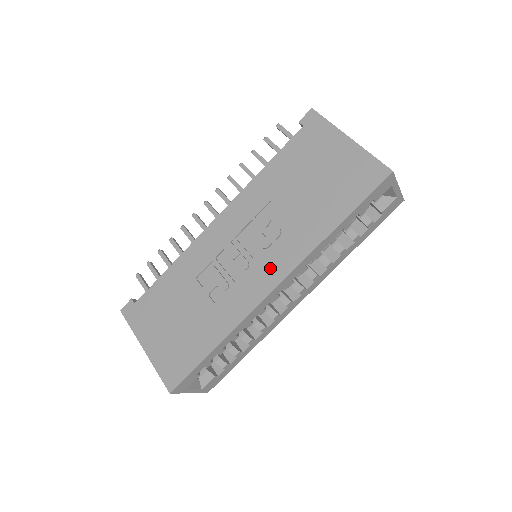
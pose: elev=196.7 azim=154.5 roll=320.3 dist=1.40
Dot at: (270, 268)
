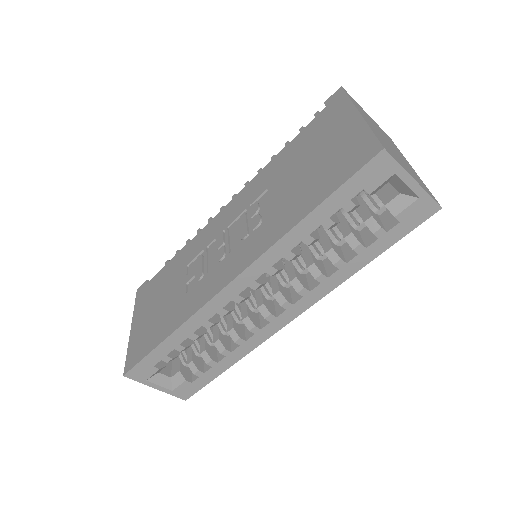
Dot at: (235, 261)
